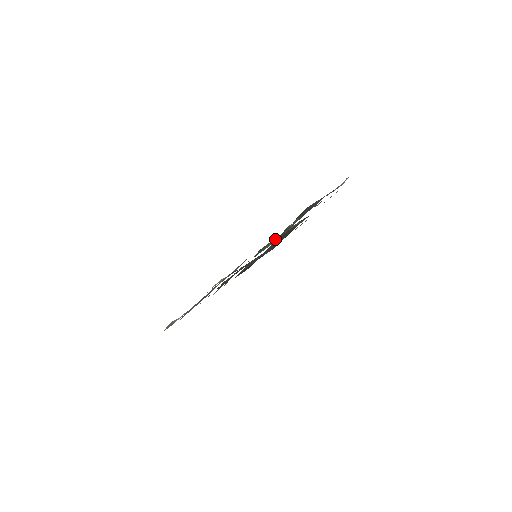
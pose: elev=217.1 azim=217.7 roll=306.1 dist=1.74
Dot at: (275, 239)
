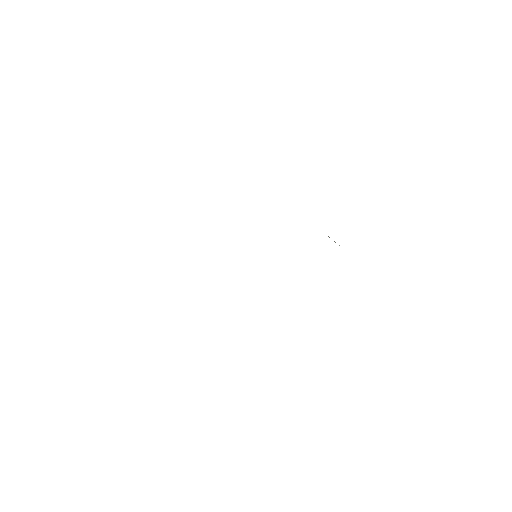
Dot at: occluded
